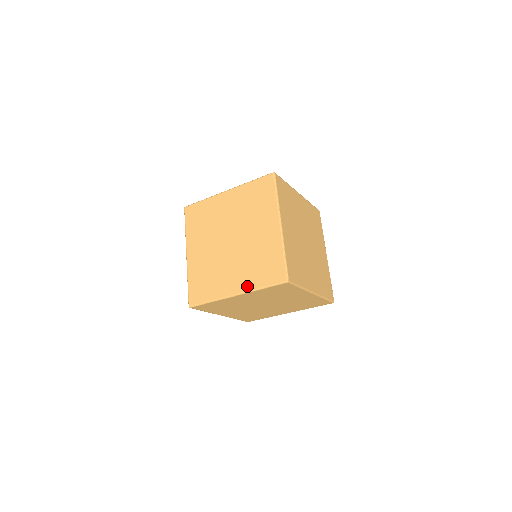
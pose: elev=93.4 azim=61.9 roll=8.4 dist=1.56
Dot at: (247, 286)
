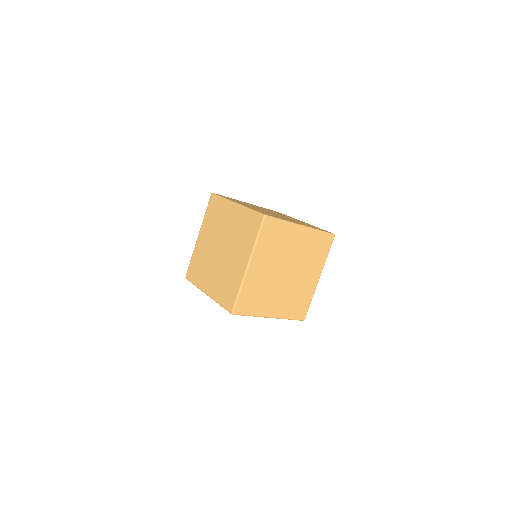
Dot at: occluded
